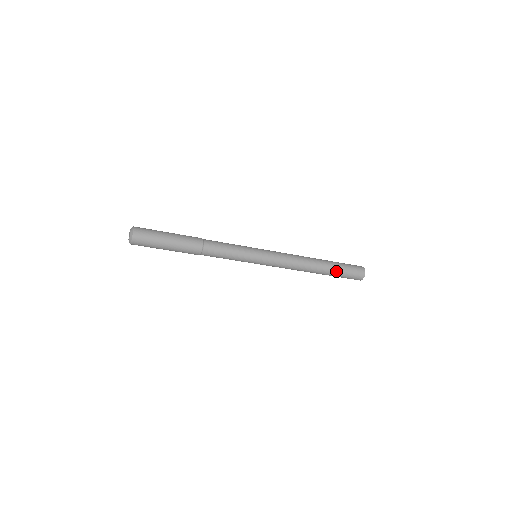
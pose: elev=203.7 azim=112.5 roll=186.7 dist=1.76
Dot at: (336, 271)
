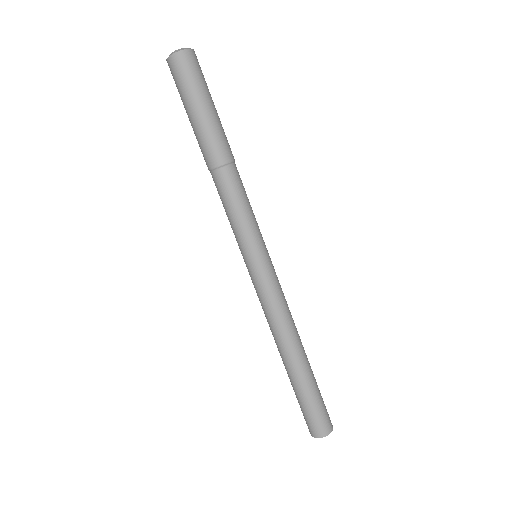
Dot at: (310, 386)
